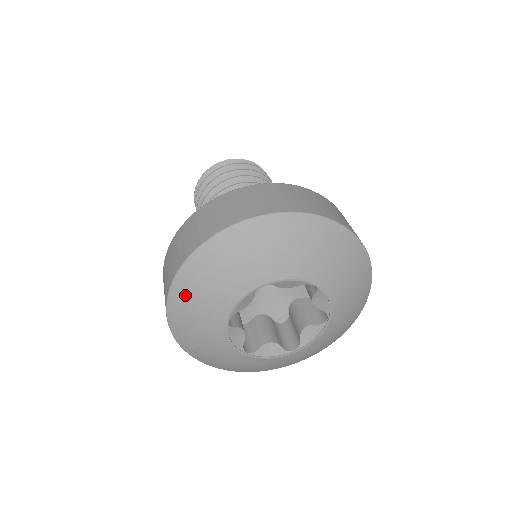
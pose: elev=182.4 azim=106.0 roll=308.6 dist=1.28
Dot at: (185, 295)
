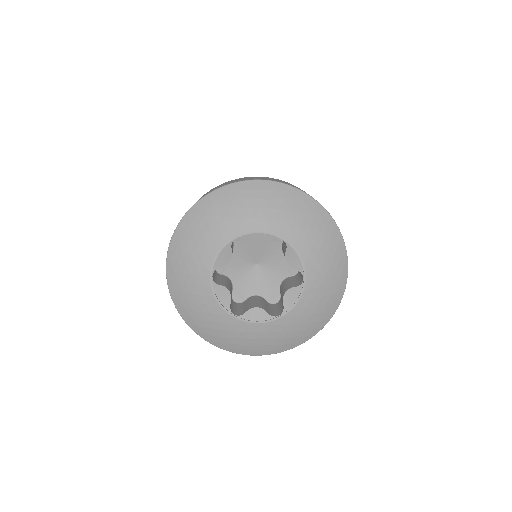
Dot at: (178, 255)
